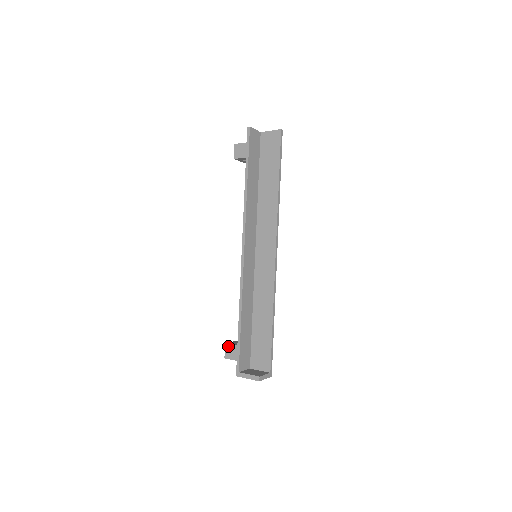
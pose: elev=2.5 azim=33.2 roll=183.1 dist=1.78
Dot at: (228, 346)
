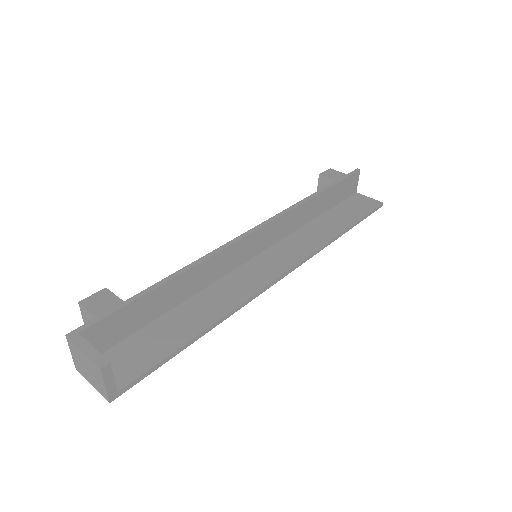
Dot at: (106, 293)
